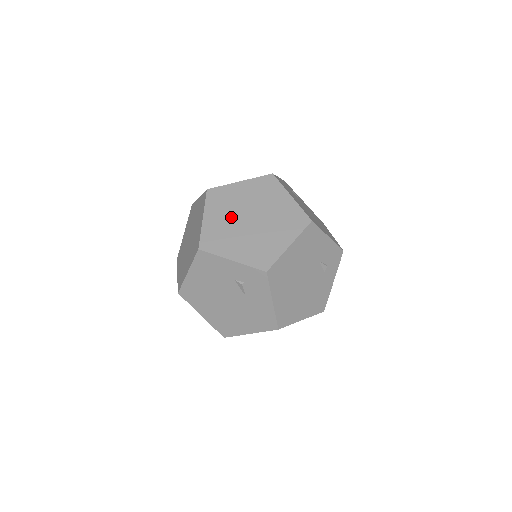
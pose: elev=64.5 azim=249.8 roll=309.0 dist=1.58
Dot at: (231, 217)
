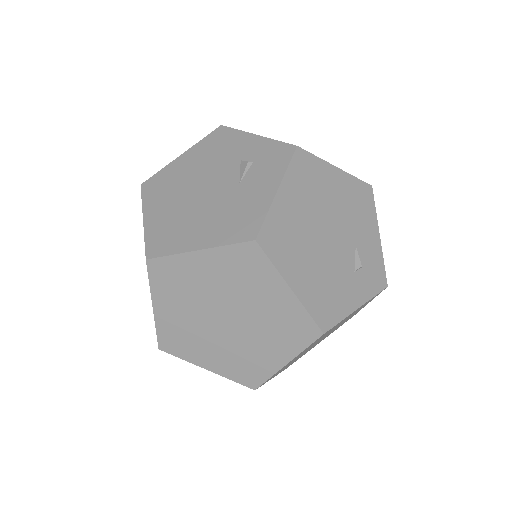
Dot at: occluded
